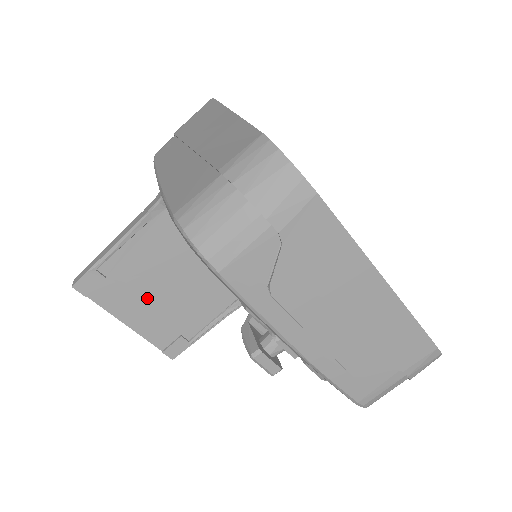
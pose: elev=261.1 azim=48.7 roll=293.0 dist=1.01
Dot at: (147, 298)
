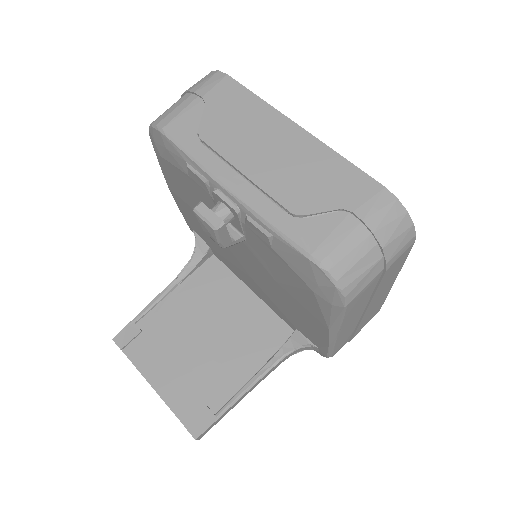
Dot at: (176, 356)
